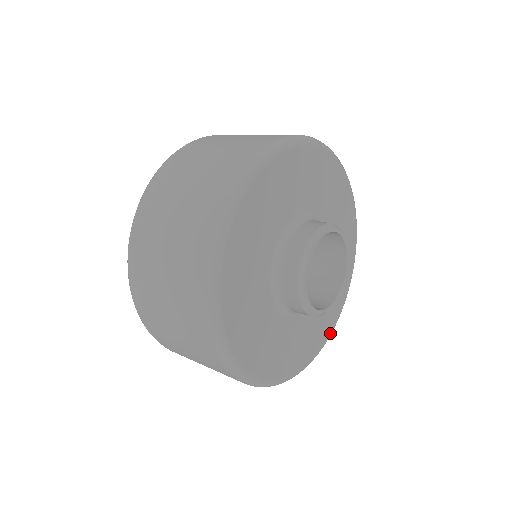
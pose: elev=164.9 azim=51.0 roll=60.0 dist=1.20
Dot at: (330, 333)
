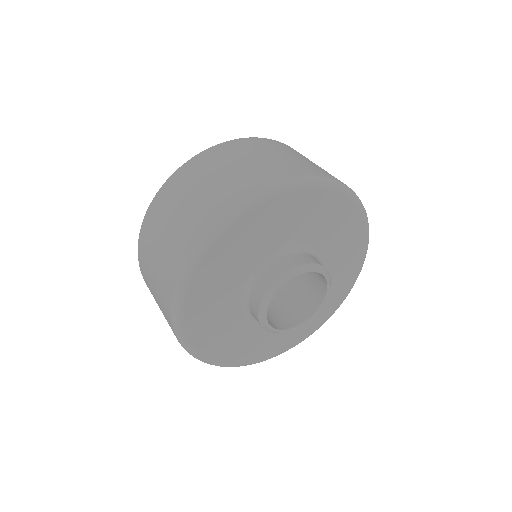
Dot at: (245, 363)
